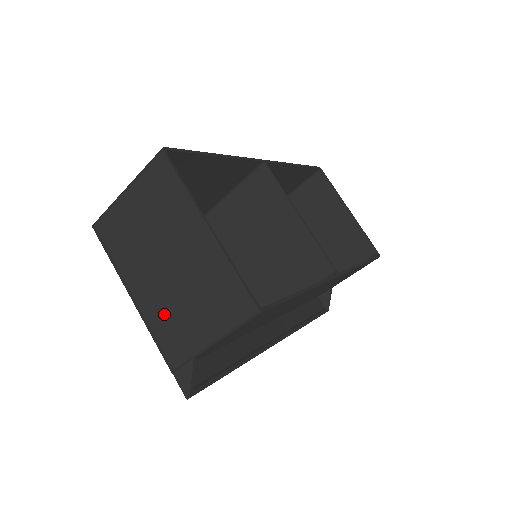
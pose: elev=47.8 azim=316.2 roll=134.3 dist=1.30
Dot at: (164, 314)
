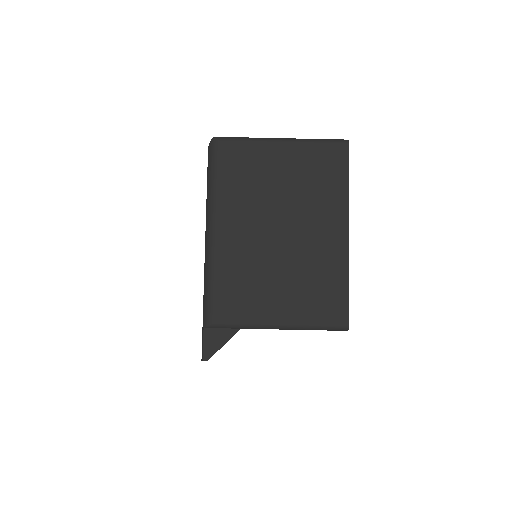
Dot at: (243, 271)
